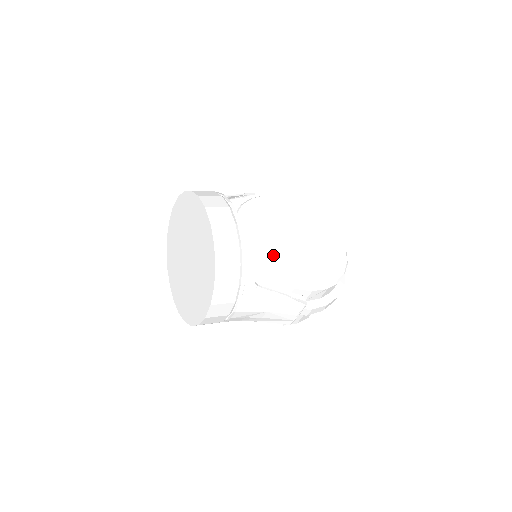
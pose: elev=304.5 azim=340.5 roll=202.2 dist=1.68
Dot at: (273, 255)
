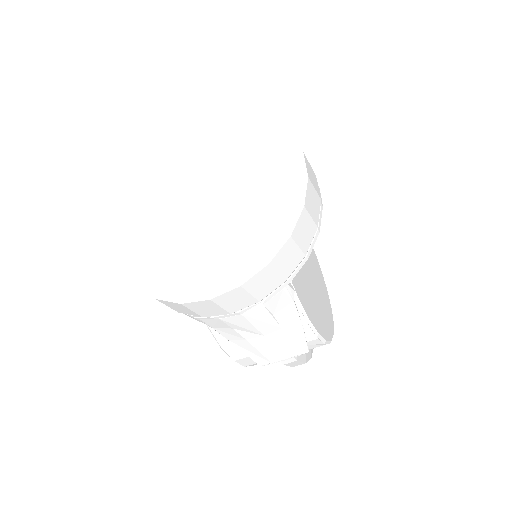
Dot at: occluded
